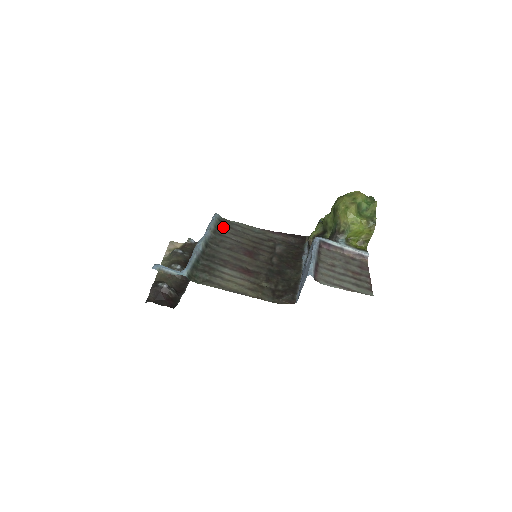
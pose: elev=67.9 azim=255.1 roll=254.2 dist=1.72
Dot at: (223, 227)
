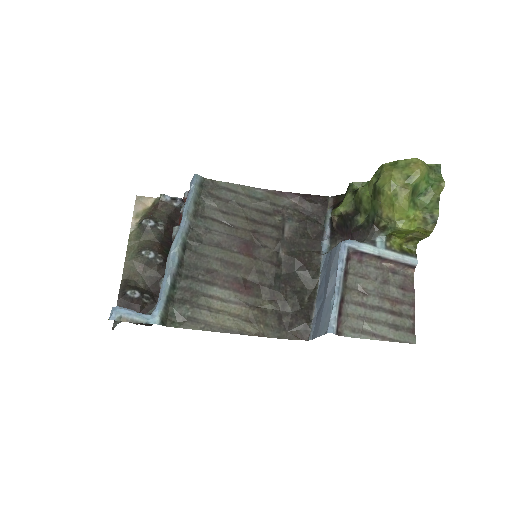
Dot at: (207, 200)
